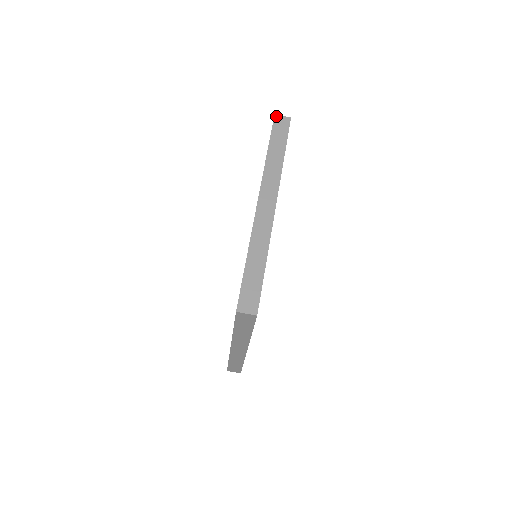
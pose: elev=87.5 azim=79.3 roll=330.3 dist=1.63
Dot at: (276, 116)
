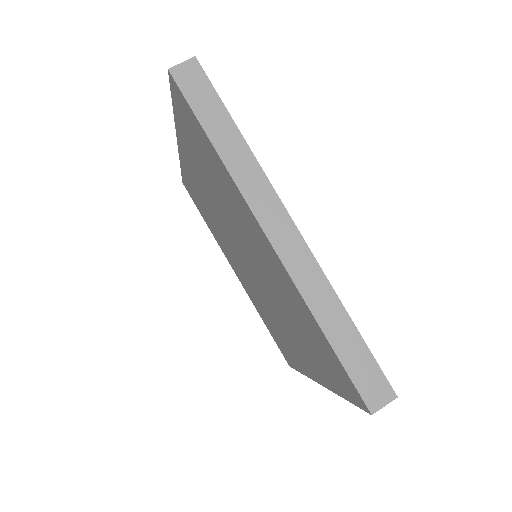
Dot at: occluded
